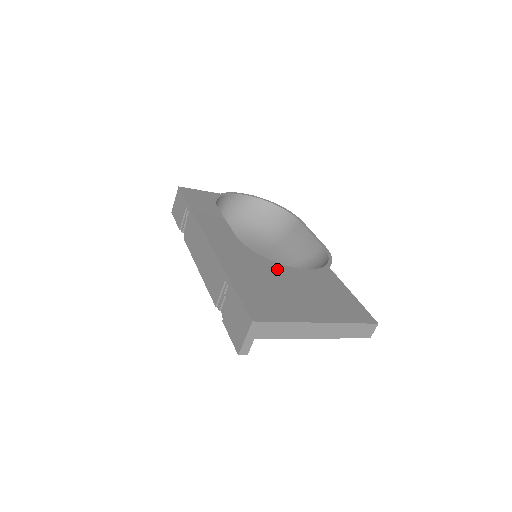
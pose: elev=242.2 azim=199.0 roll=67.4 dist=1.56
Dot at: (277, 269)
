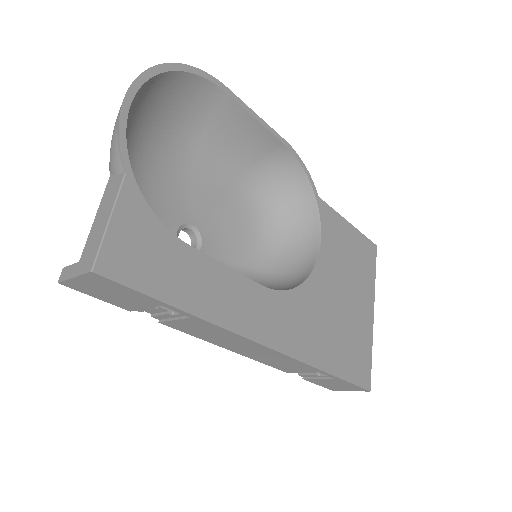
Dot at: (320, 287)
